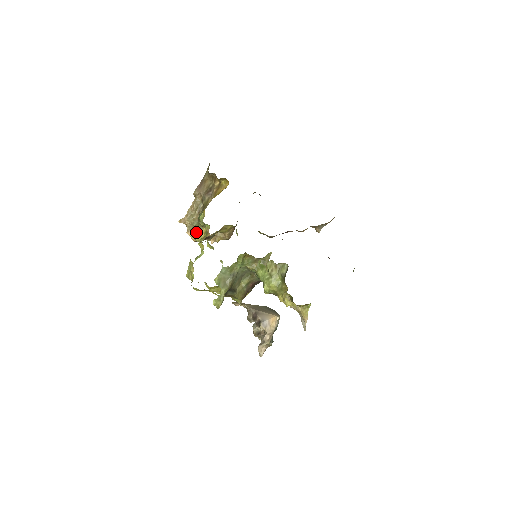
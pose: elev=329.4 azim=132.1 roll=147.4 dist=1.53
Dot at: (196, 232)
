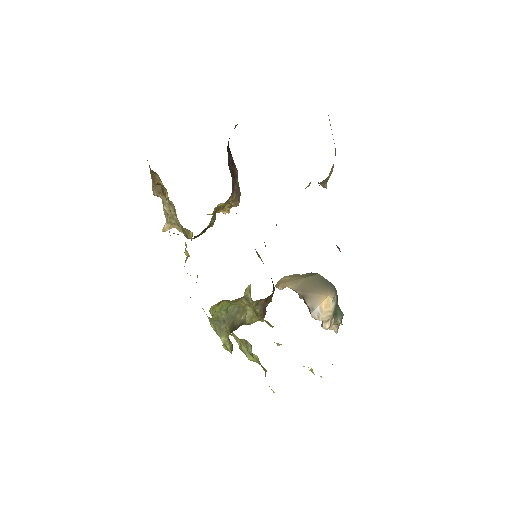
Dot at: (186, 236)
